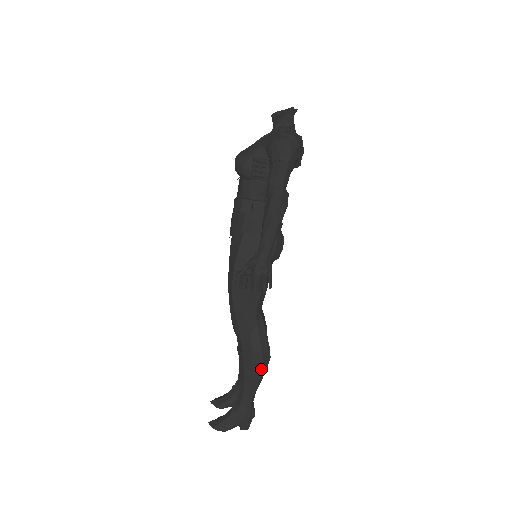
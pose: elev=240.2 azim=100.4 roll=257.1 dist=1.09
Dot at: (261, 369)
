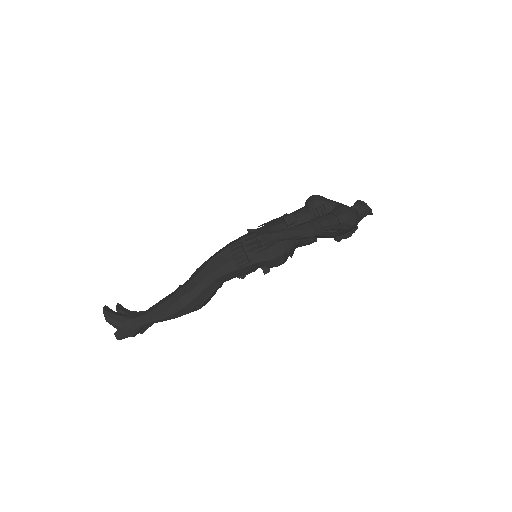
Dot at: (177, 311)
